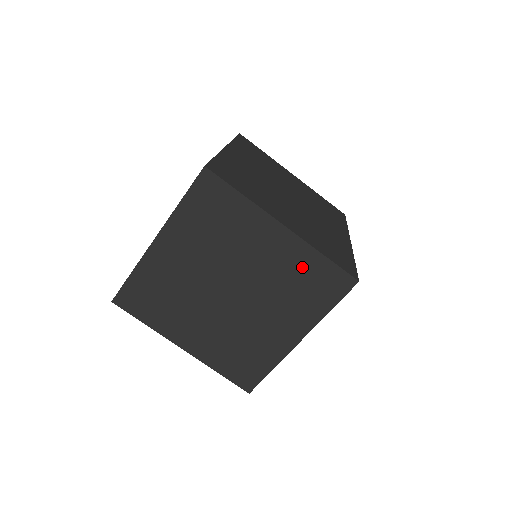
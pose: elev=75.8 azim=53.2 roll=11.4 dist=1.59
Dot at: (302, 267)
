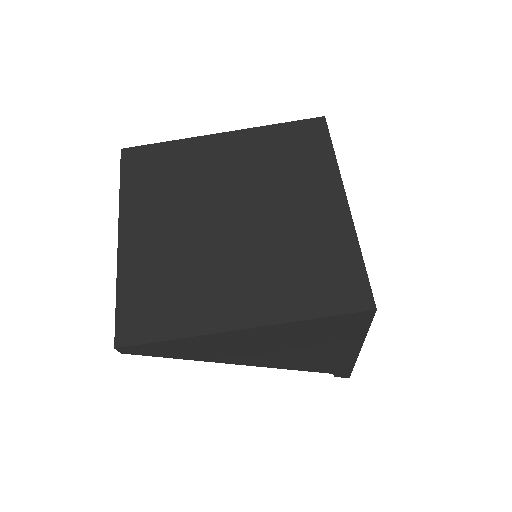
Dot at: (270, 145)
